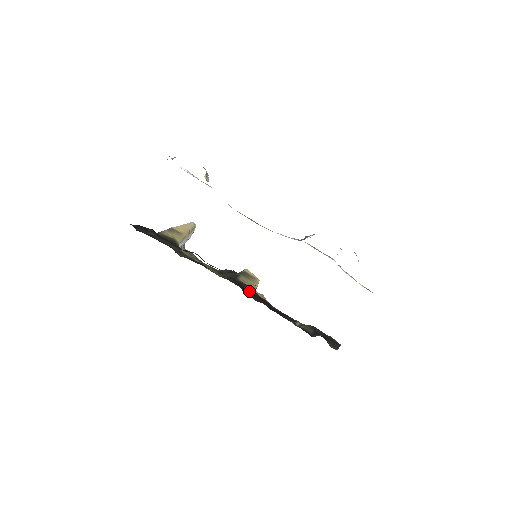
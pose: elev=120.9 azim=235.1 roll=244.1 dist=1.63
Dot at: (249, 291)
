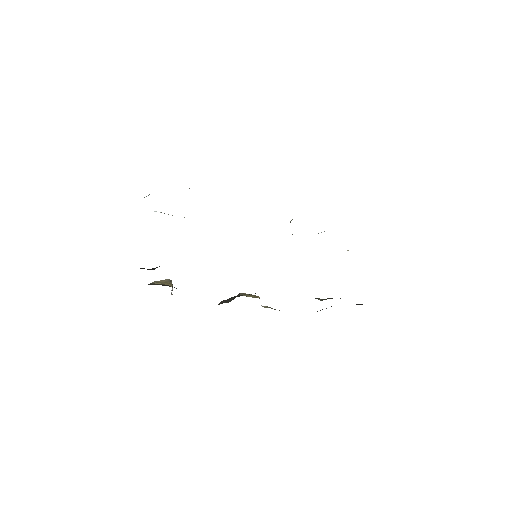
Dot at: occluded
